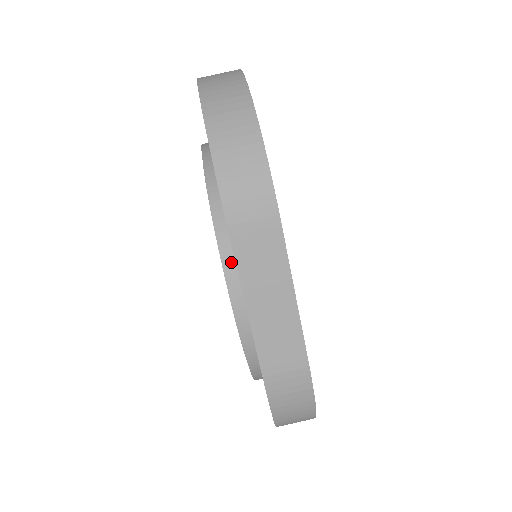
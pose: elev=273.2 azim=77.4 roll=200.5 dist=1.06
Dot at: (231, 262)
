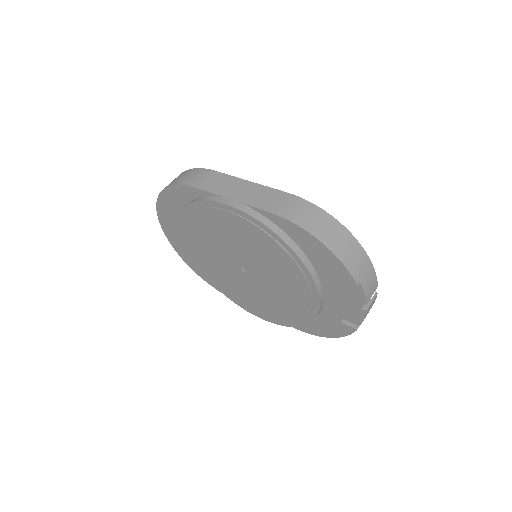
Dot at: (209, 197)
